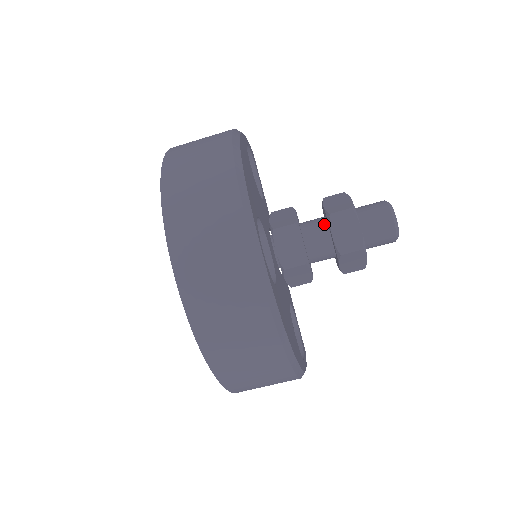
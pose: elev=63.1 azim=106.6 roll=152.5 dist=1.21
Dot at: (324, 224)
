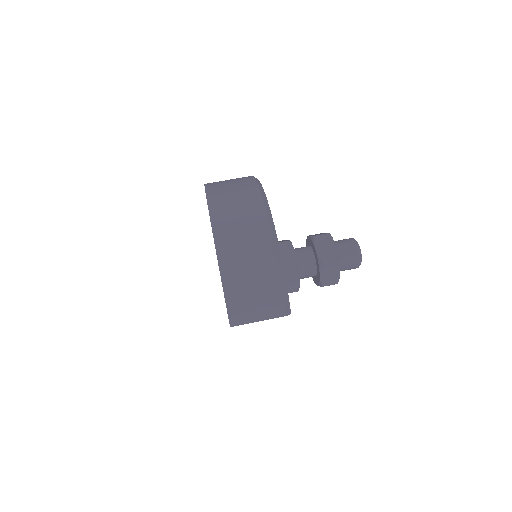
Dot at: occluded
